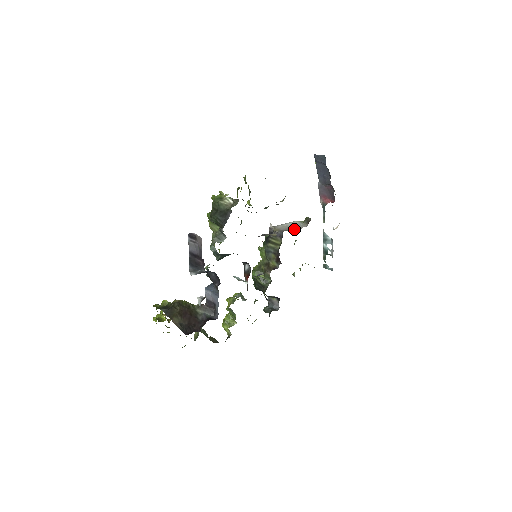
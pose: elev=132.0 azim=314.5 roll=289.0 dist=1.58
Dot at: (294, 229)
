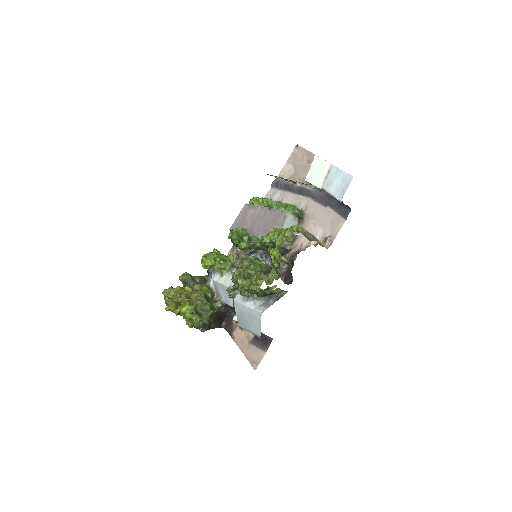
Dot at: occluded
